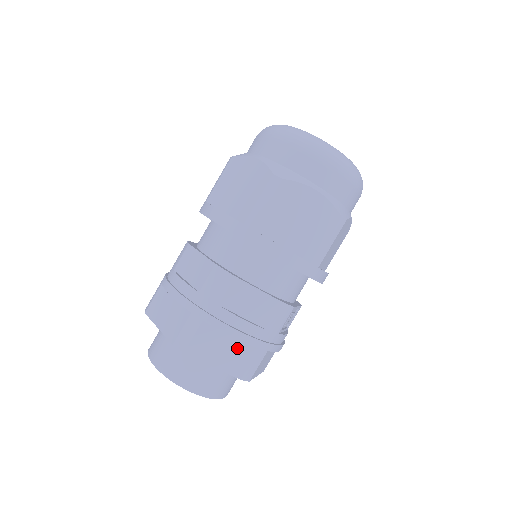
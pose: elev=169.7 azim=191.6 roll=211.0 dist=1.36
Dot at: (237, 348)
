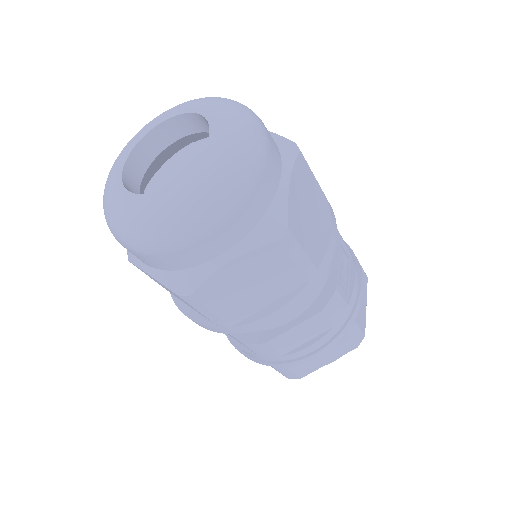
Dot at: occluded
